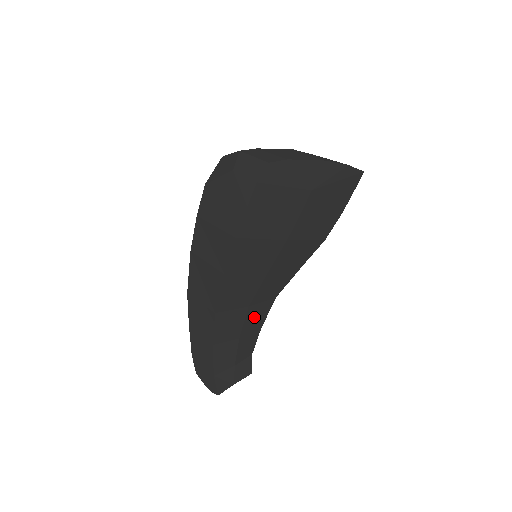
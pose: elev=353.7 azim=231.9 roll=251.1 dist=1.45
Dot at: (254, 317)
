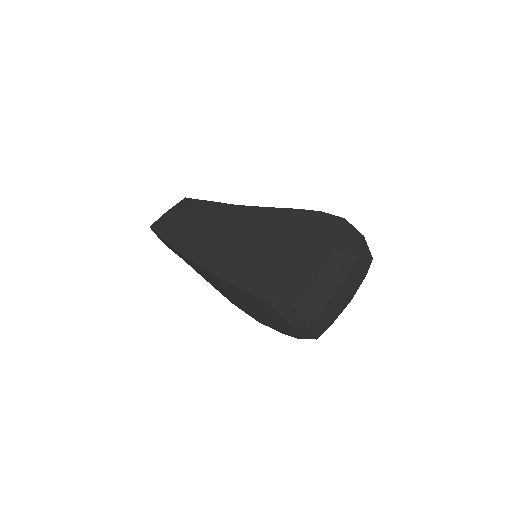
Dot at: occluded
